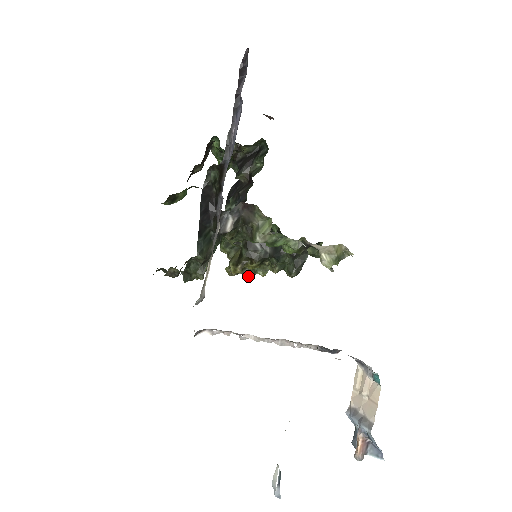
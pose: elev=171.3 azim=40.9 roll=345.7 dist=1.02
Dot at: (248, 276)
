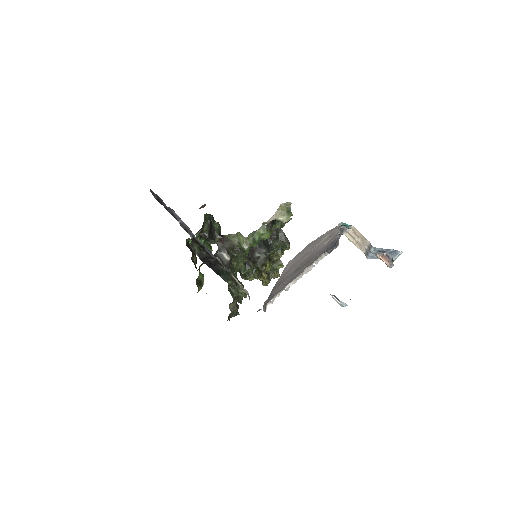
Dot at: (276, 275)
